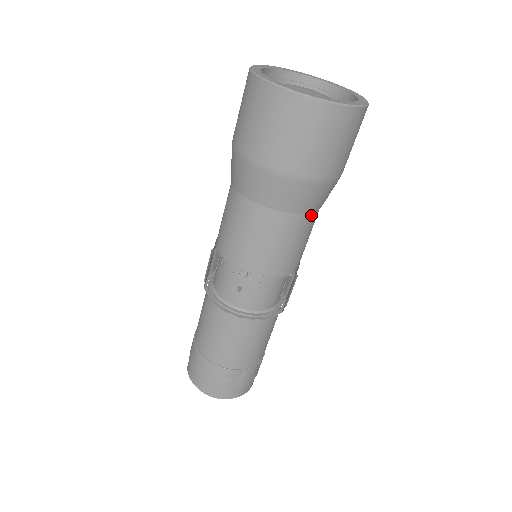
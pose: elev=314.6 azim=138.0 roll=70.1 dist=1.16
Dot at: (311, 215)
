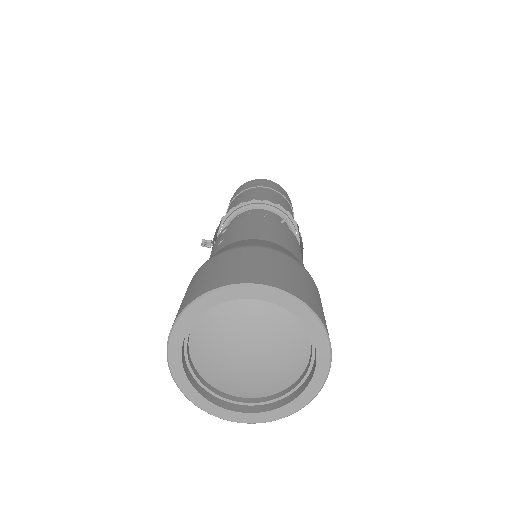
Dot at: occluded
